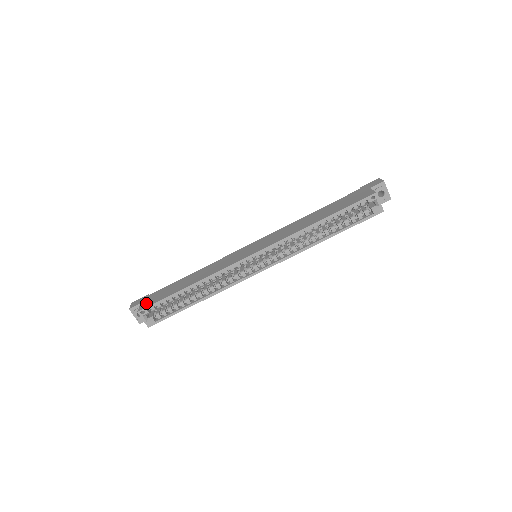
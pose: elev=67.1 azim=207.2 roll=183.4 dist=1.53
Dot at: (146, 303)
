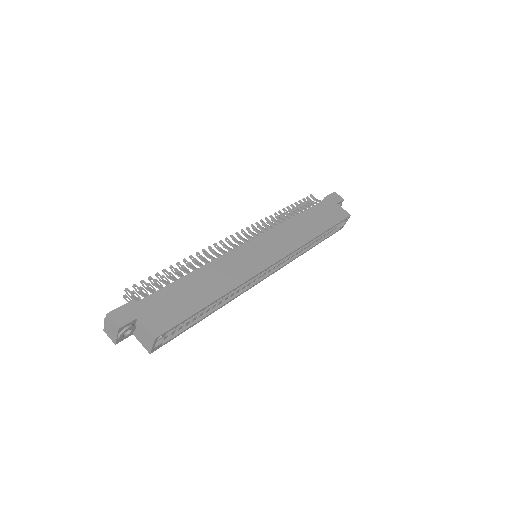
Dot at: (156, 321)
